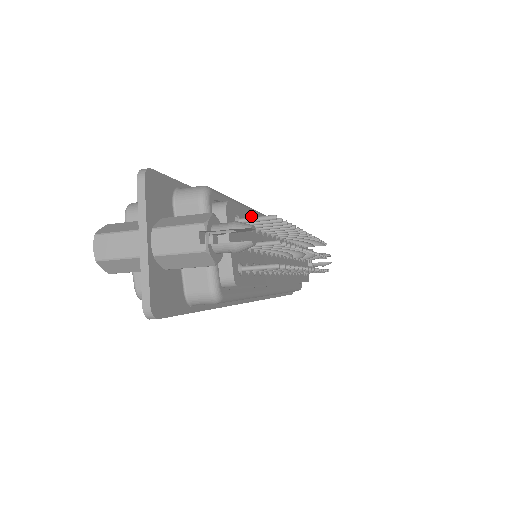
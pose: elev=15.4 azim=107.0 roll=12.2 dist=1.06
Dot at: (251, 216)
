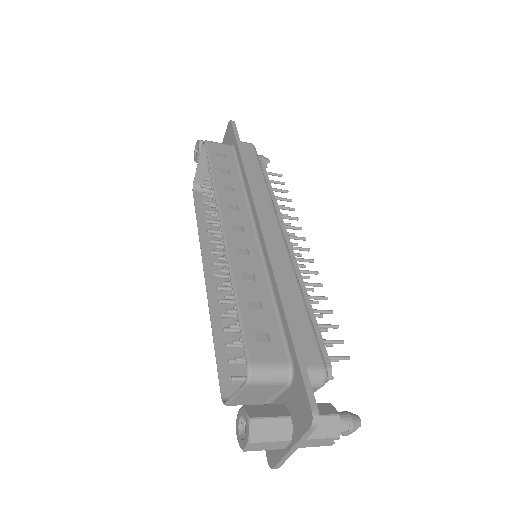
Dot at: (313, 318)
